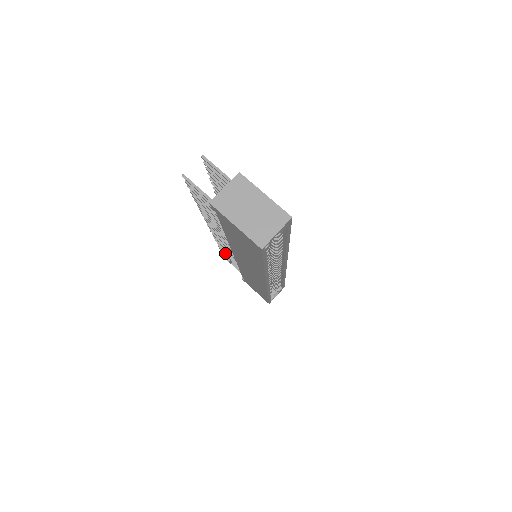
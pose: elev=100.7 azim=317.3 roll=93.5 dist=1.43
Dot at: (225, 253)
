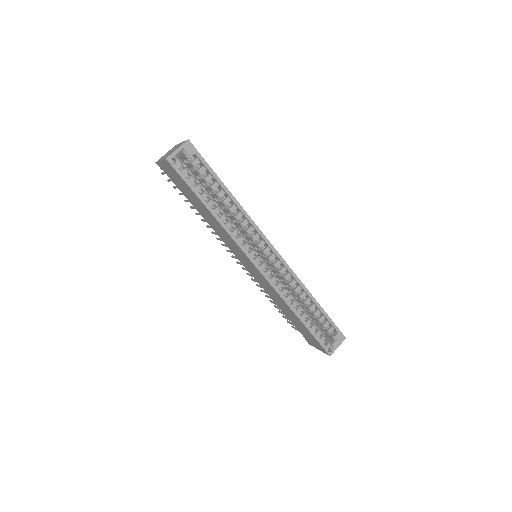
Dot at: (272, 302)
